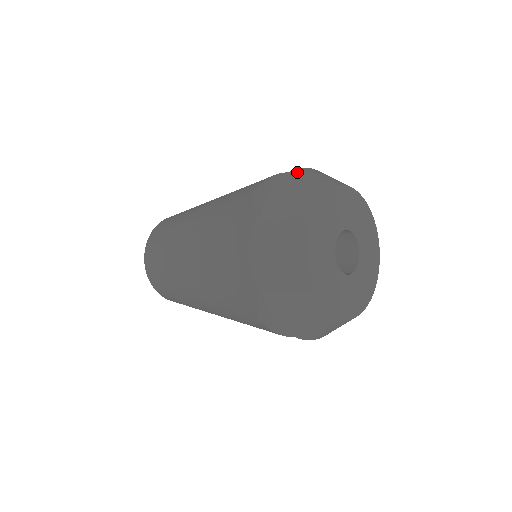
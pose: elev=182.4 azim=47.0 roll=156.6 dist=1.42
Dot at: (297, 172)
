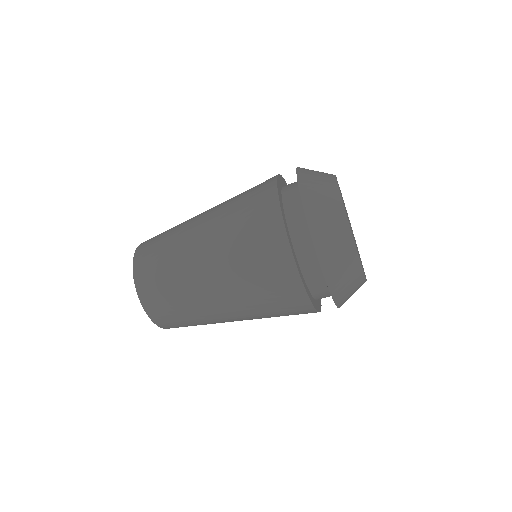
Dot at: occluded
